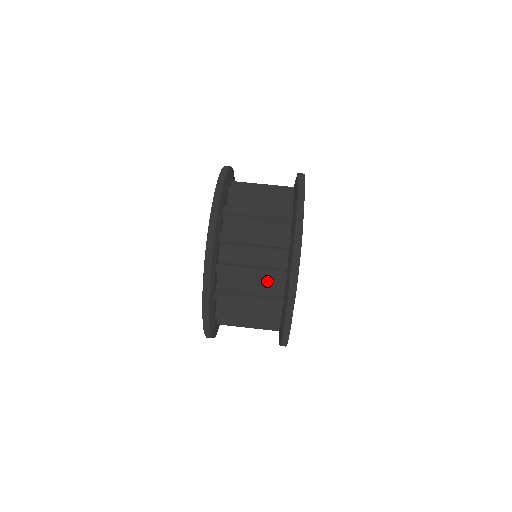
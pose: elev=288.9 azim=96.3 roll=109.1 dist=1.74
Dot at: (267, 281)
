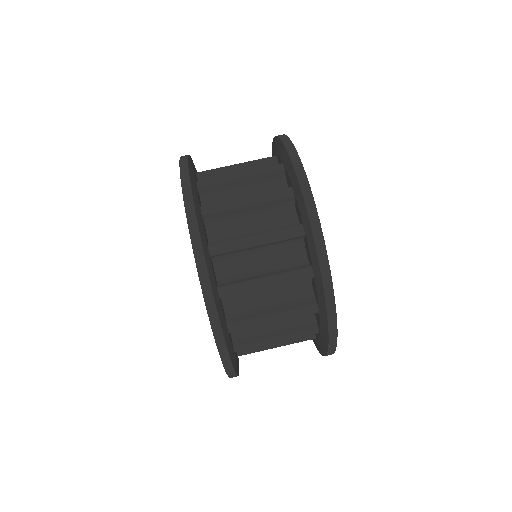
Dot at: (287, 286)
